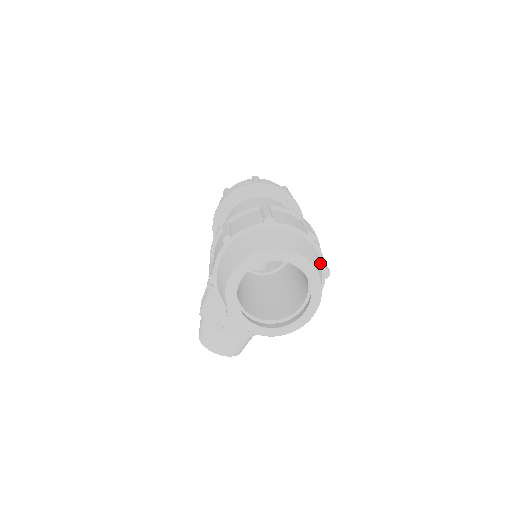
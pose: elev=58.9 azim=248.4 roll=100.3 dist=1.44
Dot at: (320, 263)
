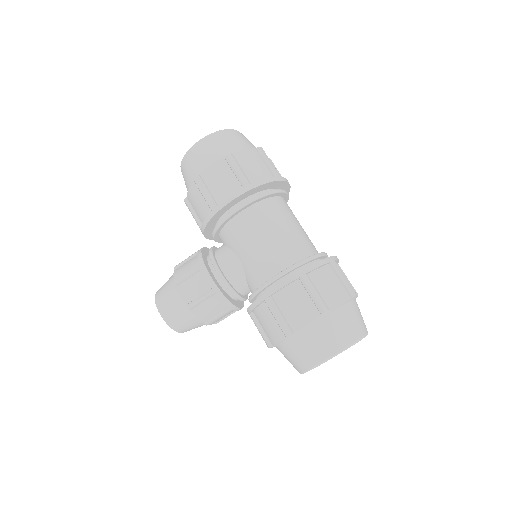
Dot at: occluded
